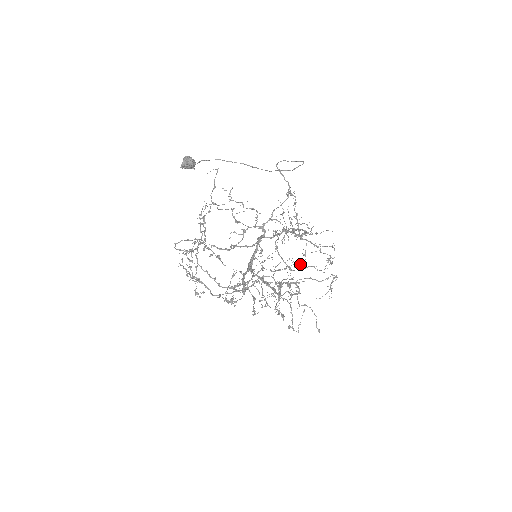
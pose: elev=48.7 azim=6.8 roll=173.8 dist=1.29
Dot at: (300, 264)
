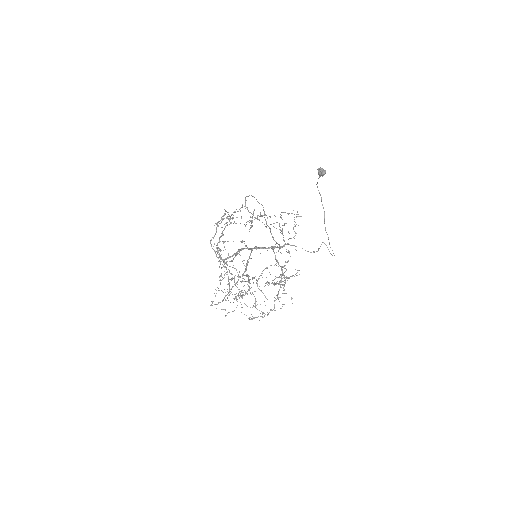
Dot at: occluded
